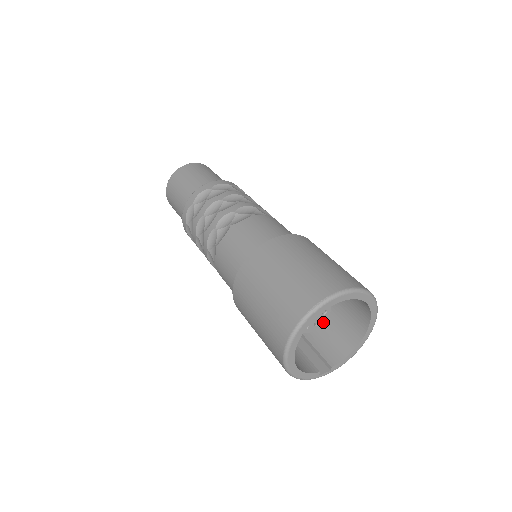
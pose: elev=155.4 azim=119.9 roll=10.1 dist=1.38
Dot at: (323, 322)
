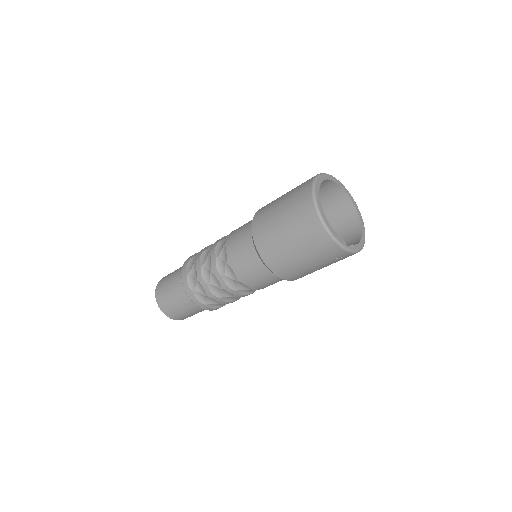
Dot at: occluded
